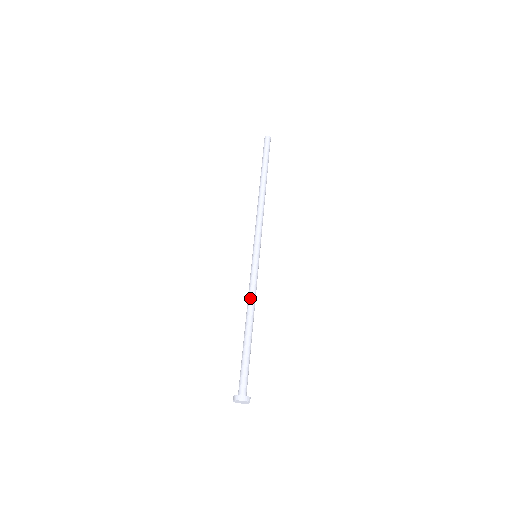
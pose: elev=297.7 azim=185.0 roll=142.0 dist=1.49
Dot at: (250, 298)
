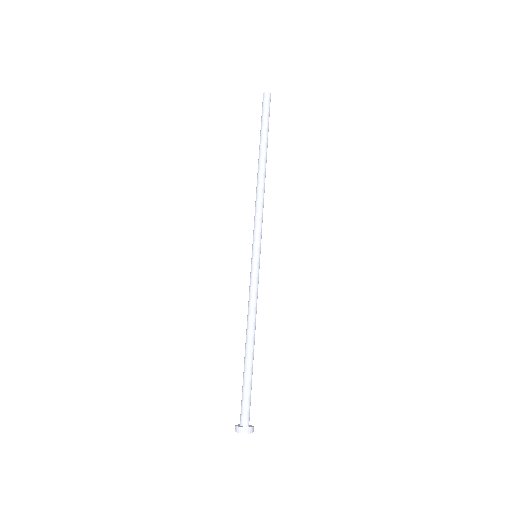
Dot at: (248, 311)
